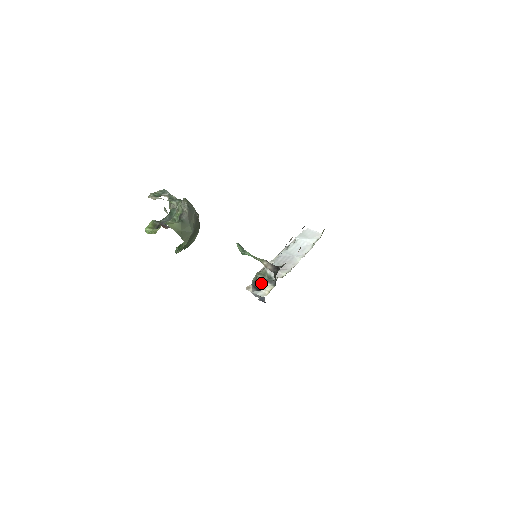
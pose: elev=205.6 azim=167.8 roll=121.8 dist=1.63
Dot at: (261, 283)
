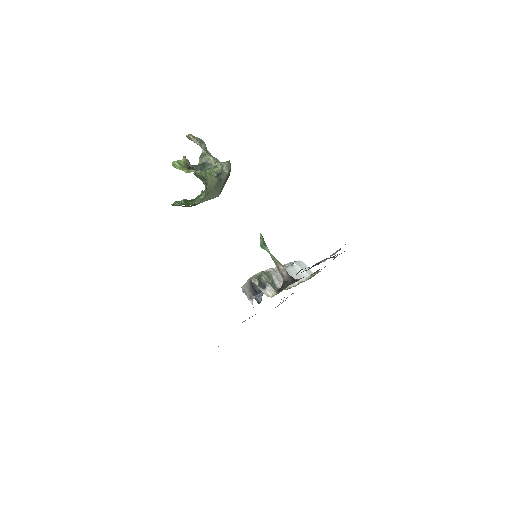
Dot at: (263, 283)
